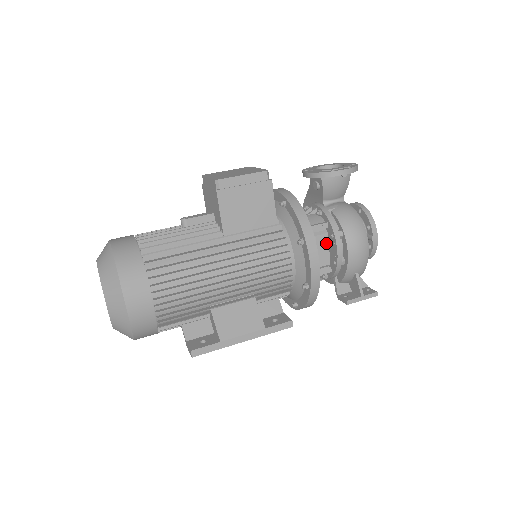
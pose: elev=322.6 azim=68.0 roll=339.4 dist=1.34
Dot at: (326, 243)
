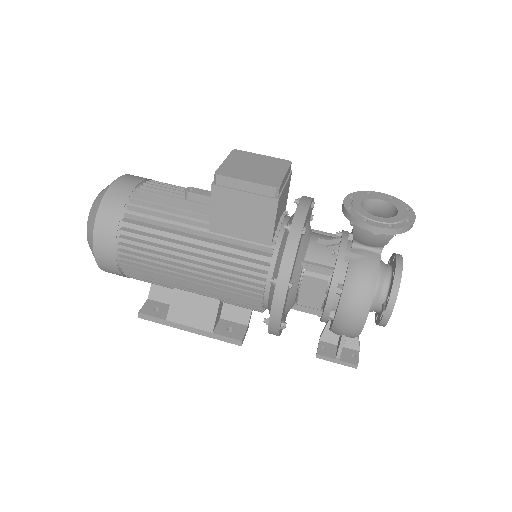
Dot at: (323, 289)
